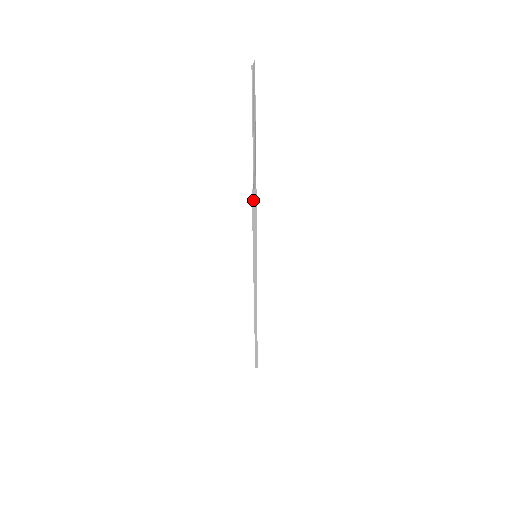
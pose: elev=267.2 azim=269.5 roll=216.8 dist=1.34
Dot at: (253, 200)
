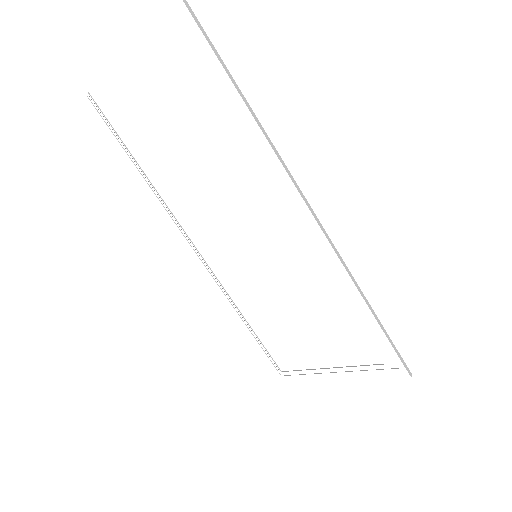
Dot at: (183, 0)
